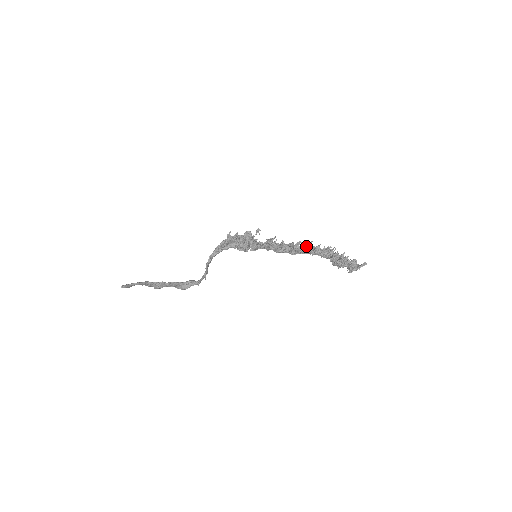
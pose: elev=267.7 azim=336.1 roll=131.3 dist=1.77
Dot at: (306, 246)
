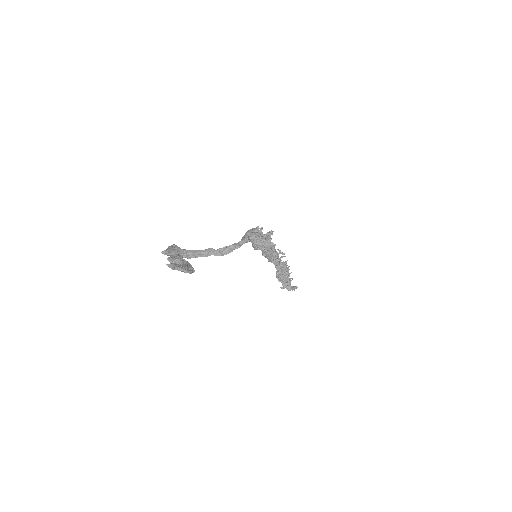
Dot at: (280, 259)
